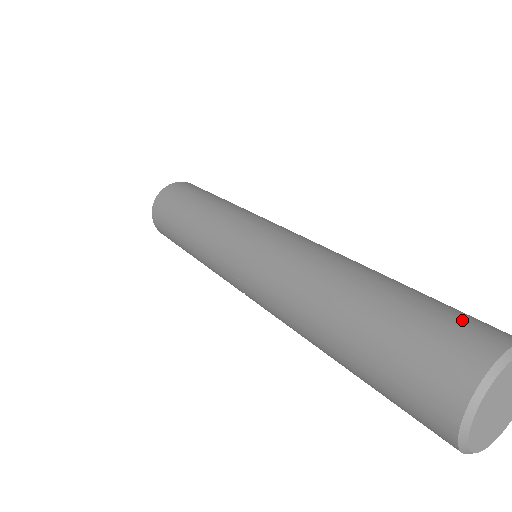
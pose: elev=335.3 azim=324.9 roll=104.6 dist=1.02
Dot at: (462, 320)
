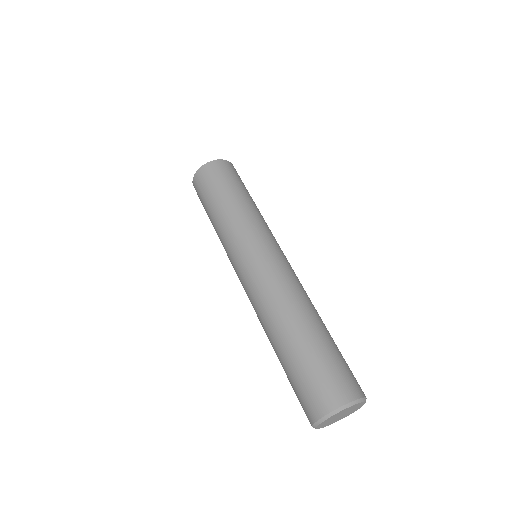
Dot at: (337, 377)
